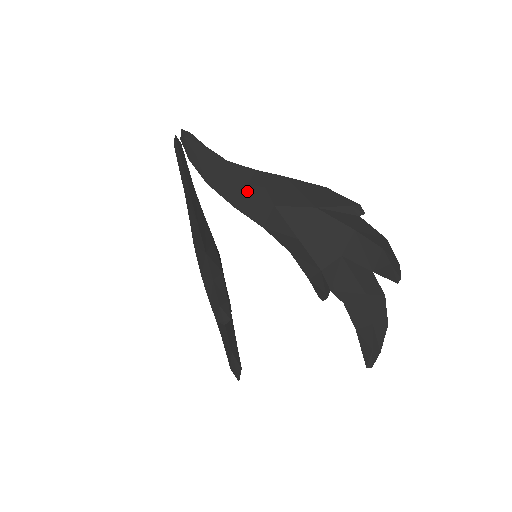
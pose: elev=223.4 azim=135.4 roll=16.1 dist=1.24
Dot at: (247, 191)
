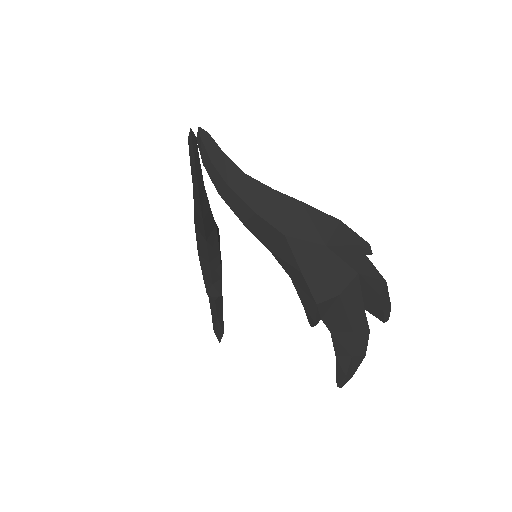
Dot at: (260, 214)
